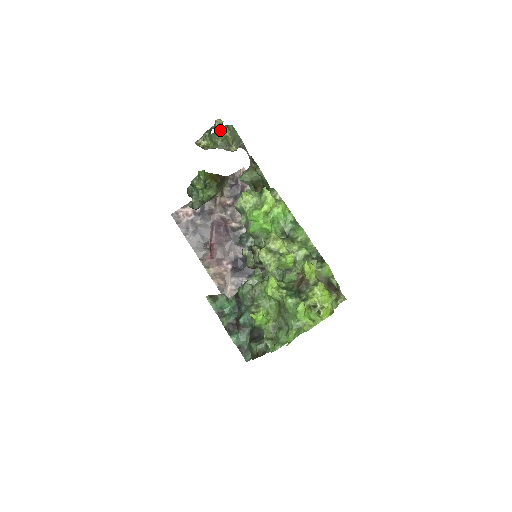
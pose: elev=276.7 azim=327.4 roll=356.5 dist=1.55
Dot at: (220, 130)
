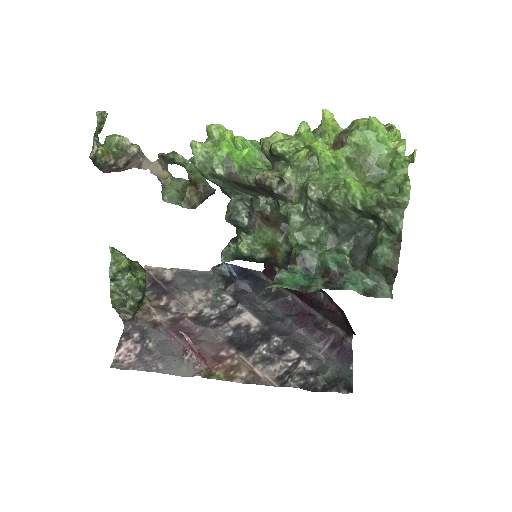
Dot at: (105, 142)
